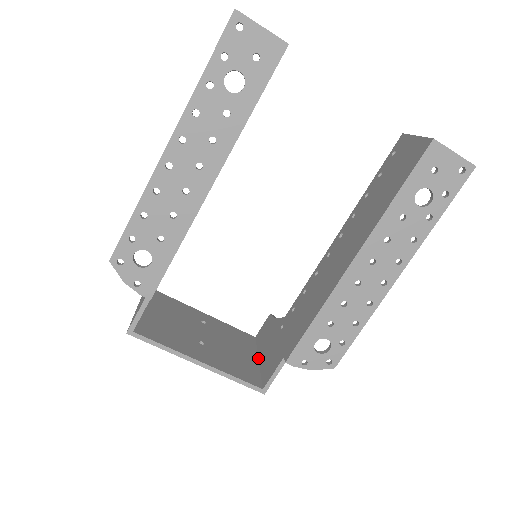
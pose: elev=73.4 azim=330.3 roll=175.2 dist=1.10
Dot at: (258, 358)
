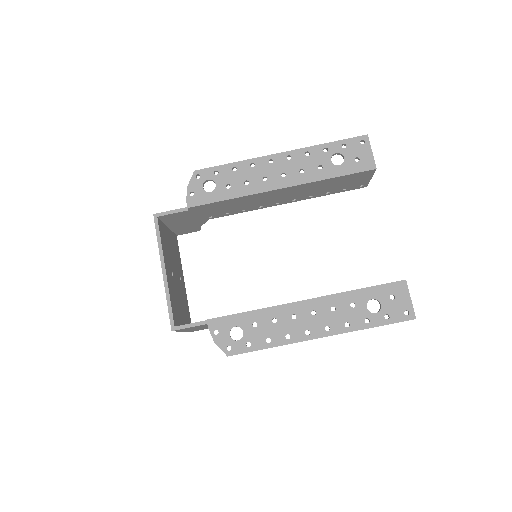
Dot at: occluded
